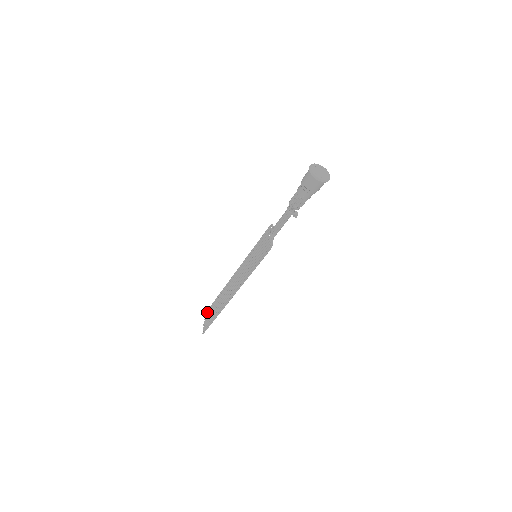
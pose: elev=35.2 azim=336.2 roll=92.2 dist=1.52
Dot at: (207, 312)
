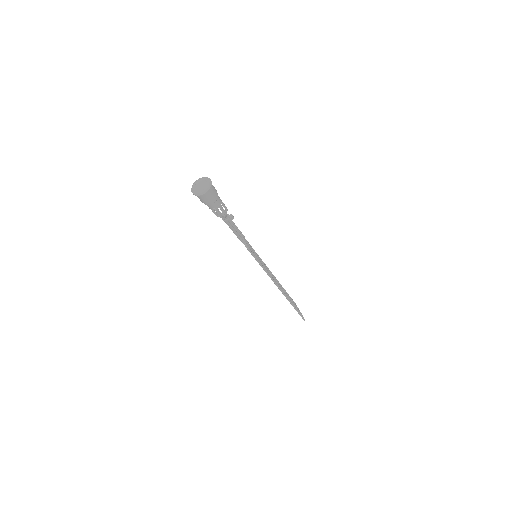
Dot at: occluded
